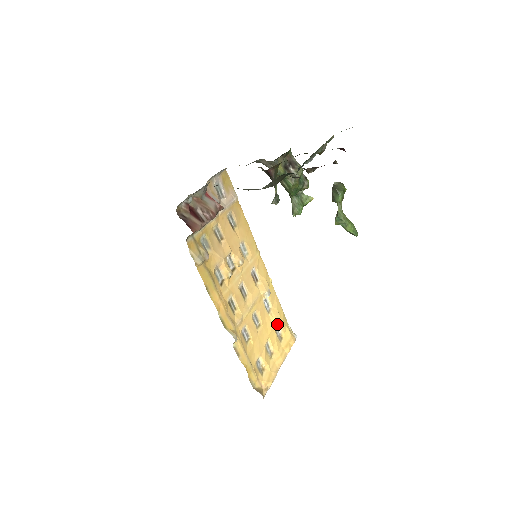
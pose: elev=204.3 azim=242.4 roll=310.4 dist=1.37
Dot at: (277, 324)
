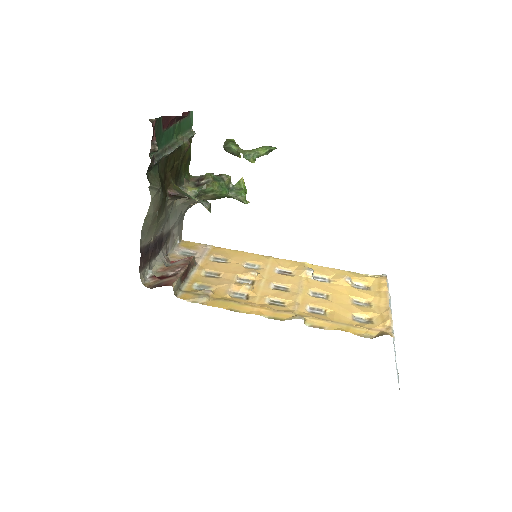
Dot at: (348, 282)
